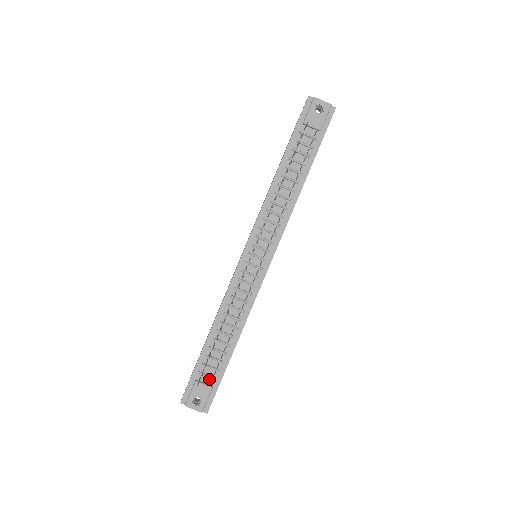
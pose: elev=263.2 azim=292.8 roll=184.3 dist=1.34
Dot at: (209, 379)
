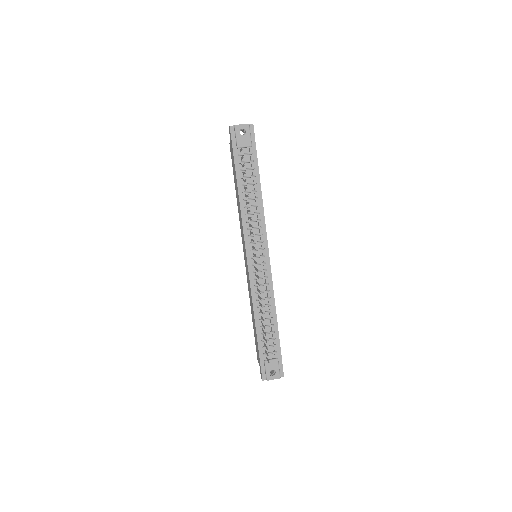
Dot at: (272, 354)
